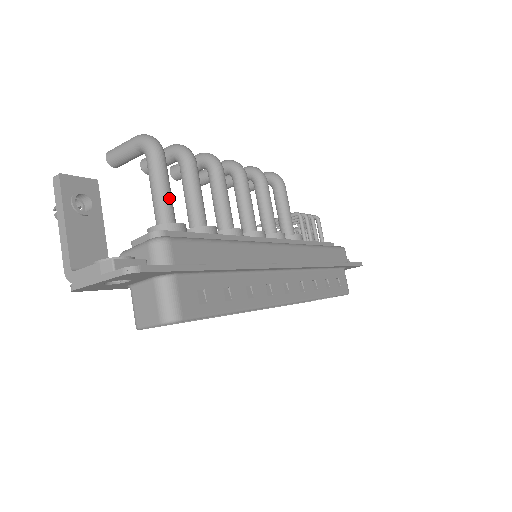
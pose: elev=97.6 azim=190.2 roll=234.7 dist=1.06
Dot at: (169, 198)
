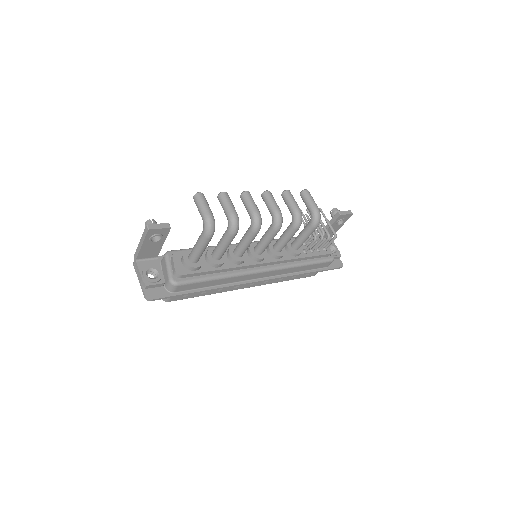
Dot at: (200, 254)
